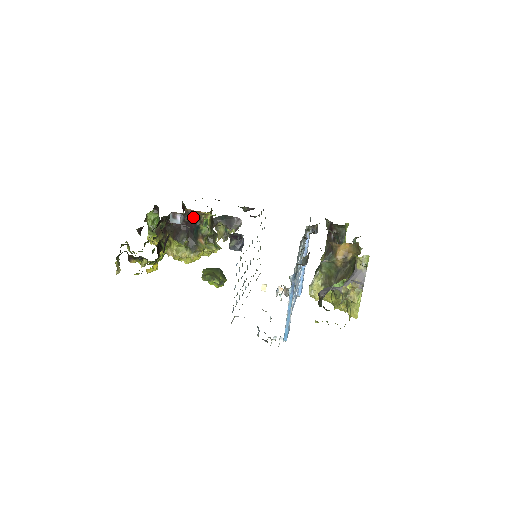
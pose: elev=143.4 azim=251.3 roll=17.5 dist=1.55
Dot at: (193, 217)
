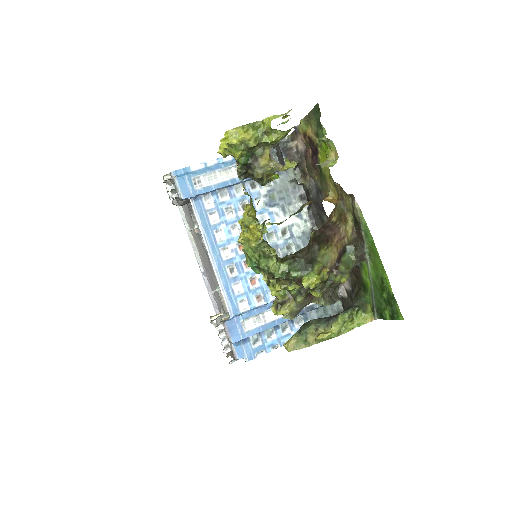
Dot at: occluded
